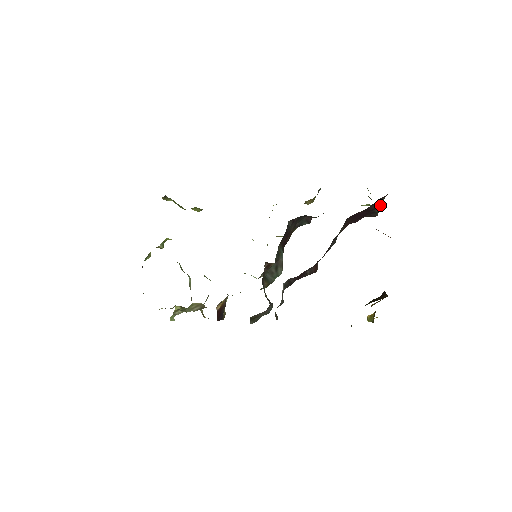
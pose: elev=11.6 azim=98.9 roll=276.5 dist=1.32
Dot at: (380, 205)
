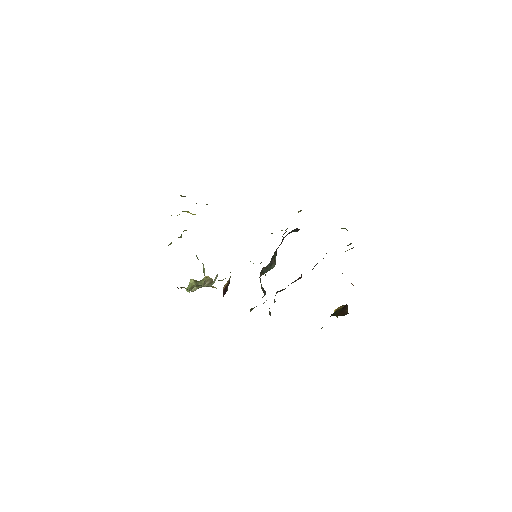
Dot at: (351, 248)
